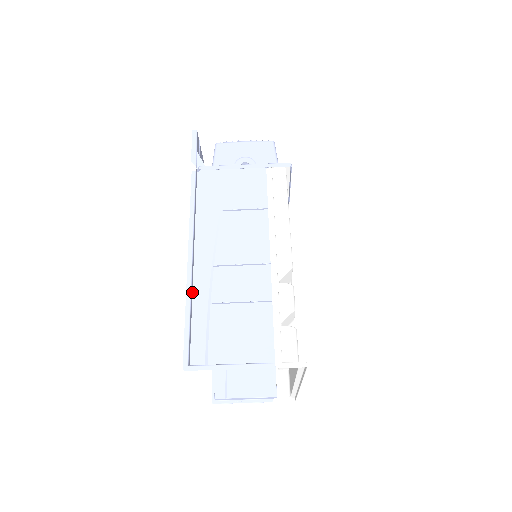
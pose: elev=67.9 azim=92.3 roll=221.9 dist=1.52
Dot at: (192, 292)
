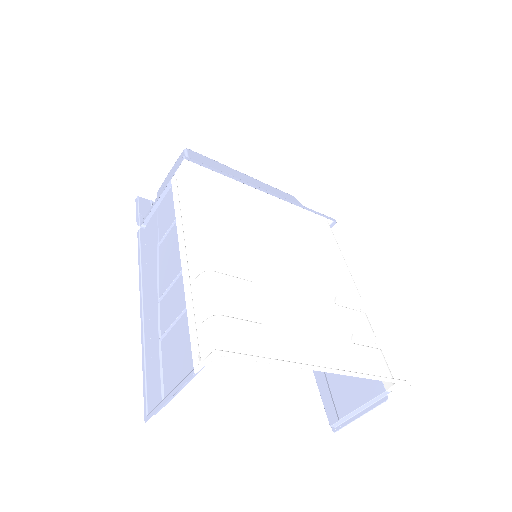
Dot at: (150, 339)
